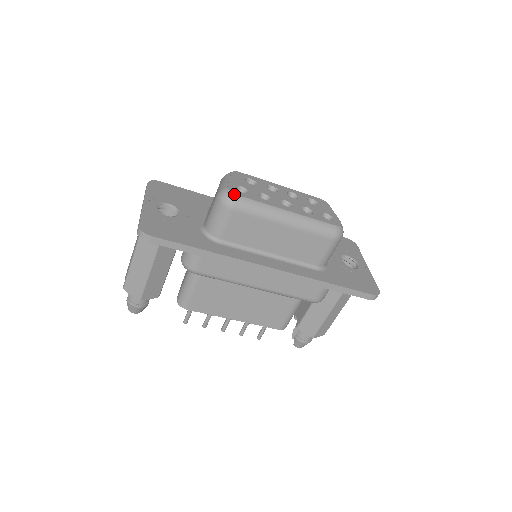
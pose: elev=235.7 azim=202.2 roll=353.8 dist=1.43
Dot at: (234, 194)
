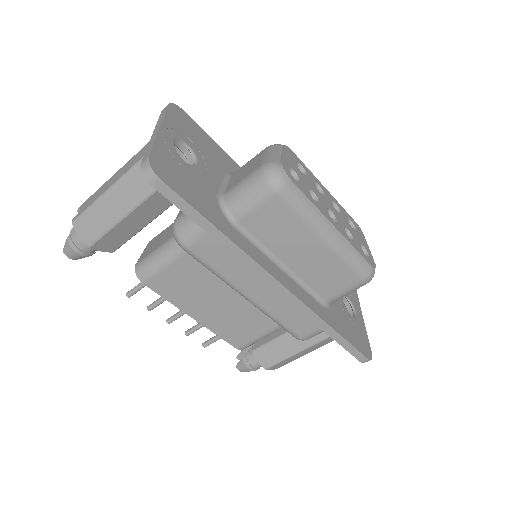
Dot at: (287, 176)
